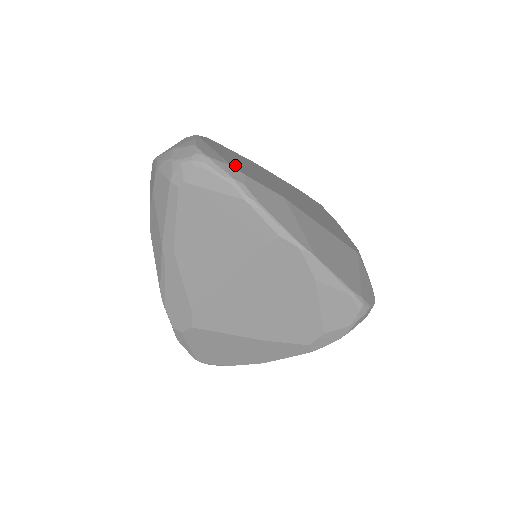
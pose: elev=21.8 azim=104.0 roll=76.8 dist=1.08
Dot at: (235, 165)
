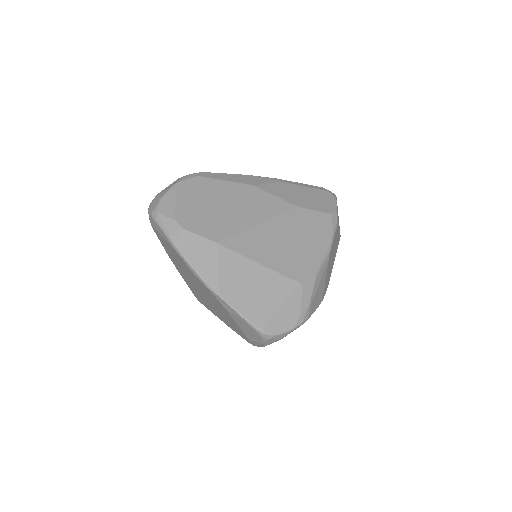
Dot at: (185, 216)
